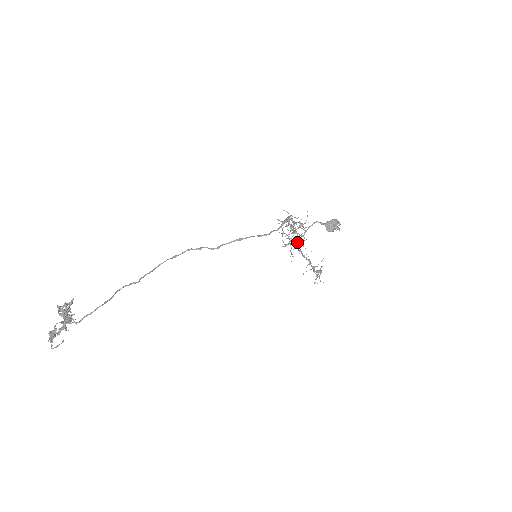
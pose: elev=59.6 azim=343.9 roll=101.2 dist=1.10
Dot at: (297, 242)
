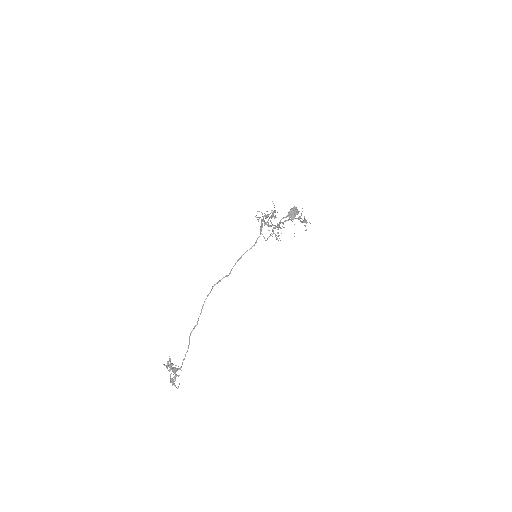
Dot at: (277, 227)
